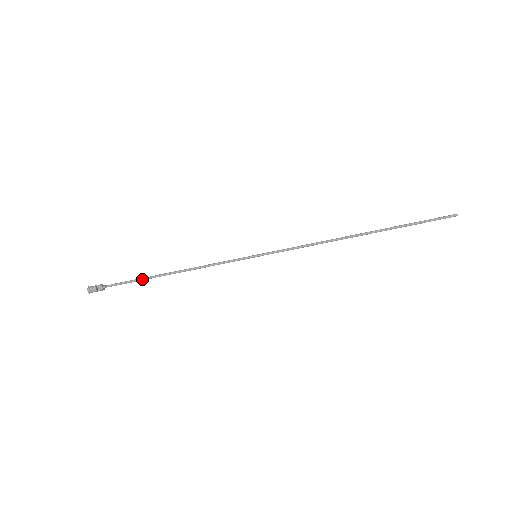
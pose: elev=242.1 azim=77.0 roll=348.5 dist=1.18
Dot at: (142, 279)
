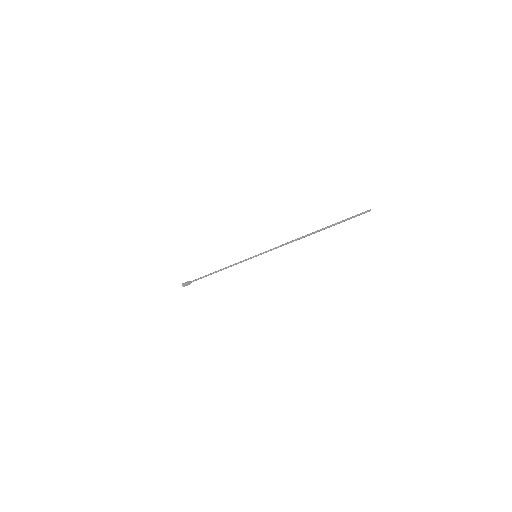
Dot at: occluded
